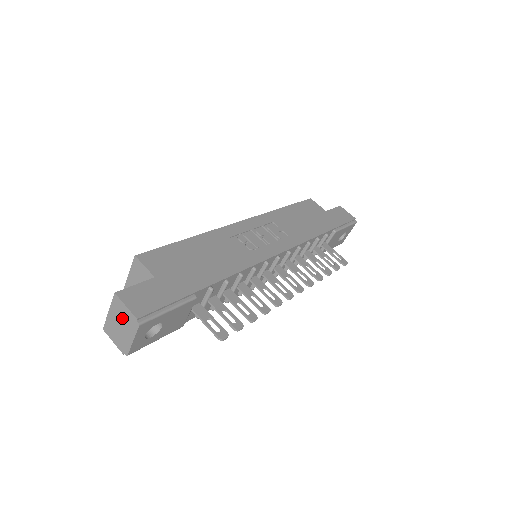
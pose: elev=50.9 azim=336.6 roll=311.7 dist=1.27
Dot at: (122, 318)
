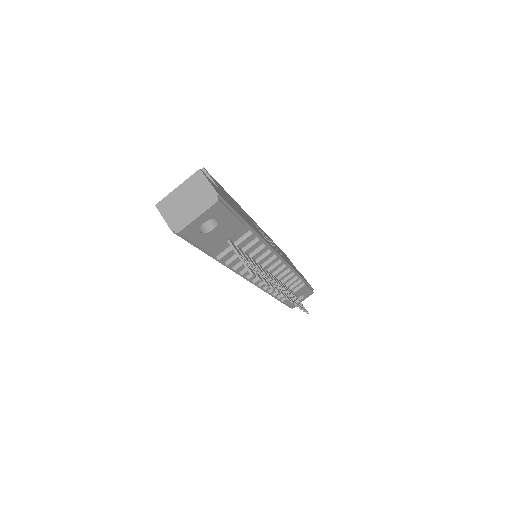
Dot at: (196, 193)
